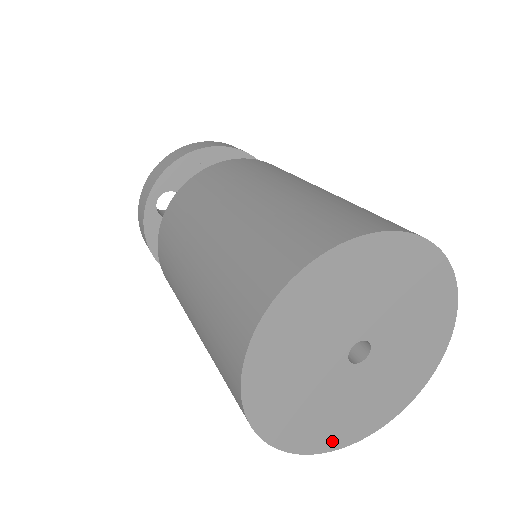
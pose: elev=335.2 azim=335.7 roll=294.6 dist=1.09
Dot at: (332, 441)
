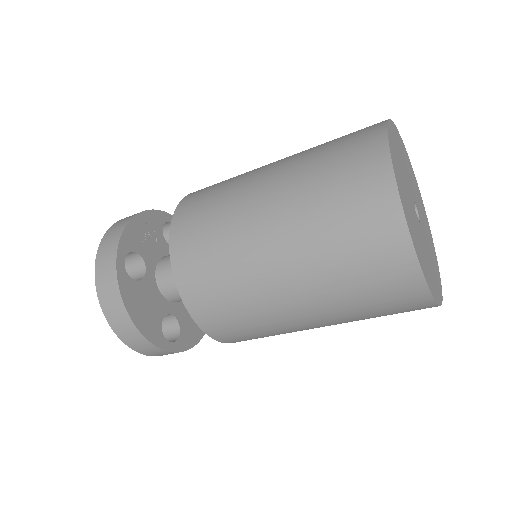
Dot at: (437, 295)
